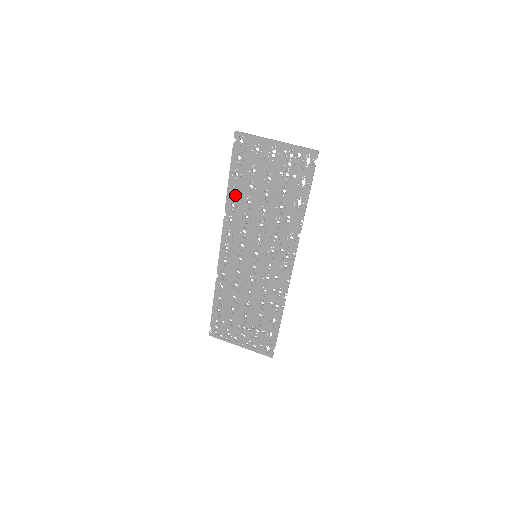
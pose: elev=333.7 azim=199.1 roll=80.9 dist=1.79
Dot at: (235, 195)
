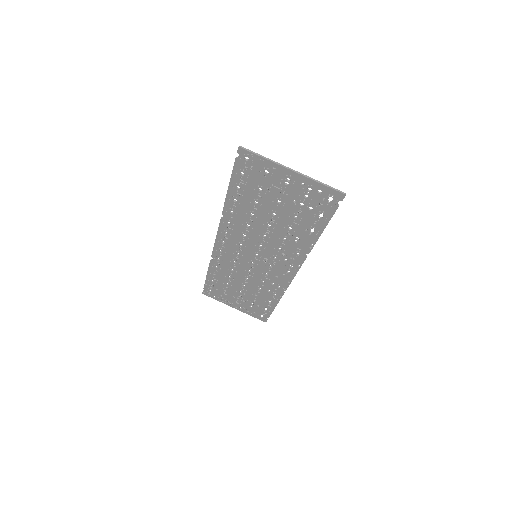
Dot at: (235, 204)
